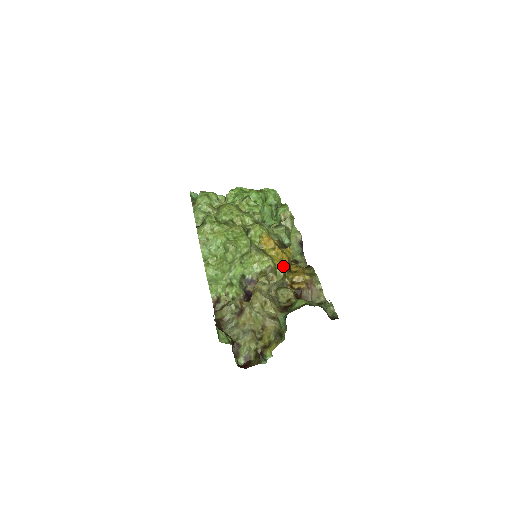
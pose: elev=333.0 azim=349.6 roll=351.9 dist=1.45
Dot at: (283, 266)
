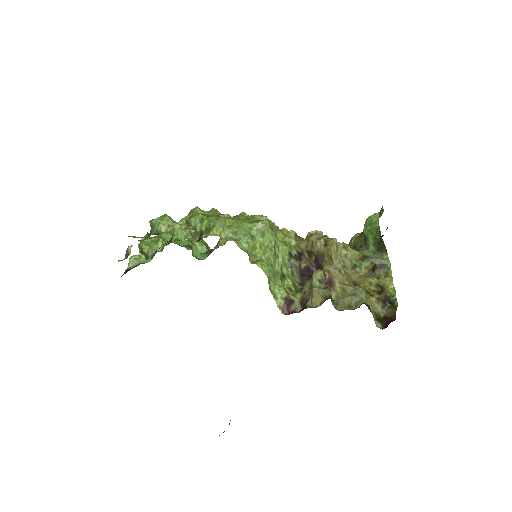
Dot at: occluded
